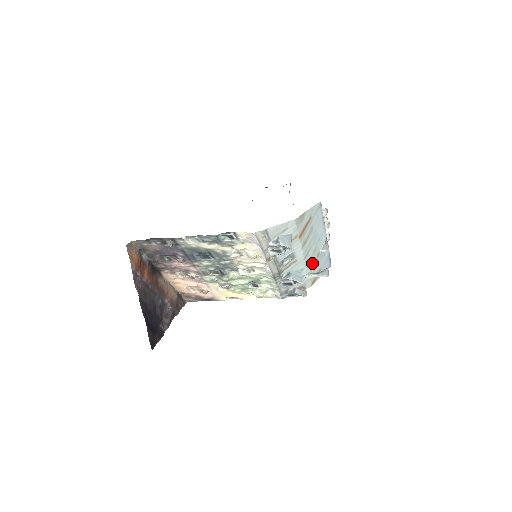
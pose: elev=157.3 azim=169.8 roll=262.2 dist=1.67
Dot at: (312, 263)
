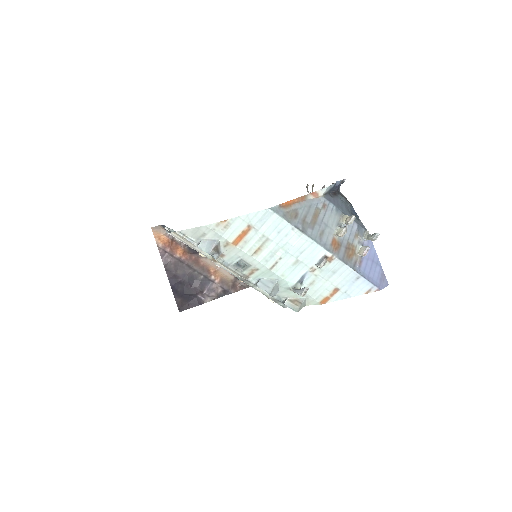
Dot at: (299, 277)
